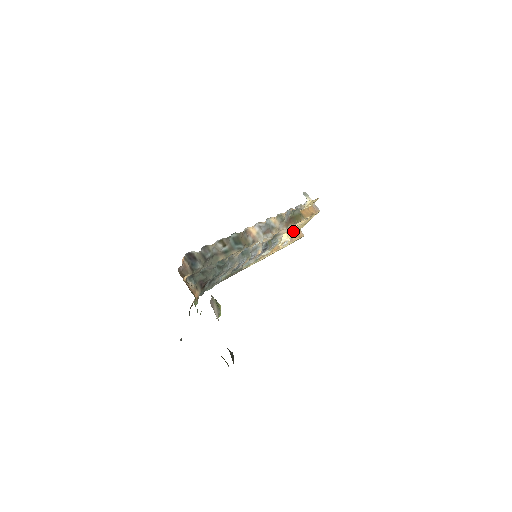
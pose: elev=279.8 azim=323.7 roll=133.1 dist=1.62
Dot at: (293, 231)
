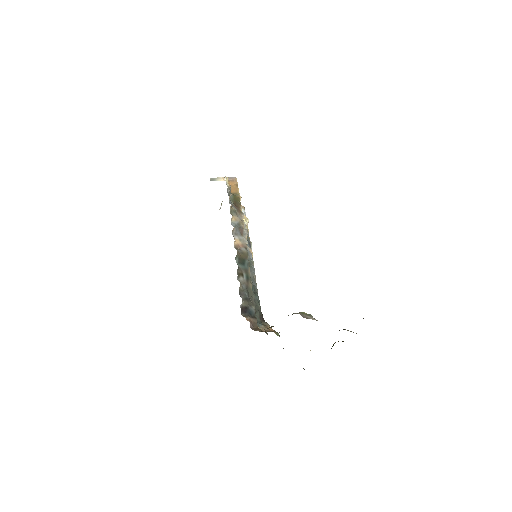
Dot at: occluded
